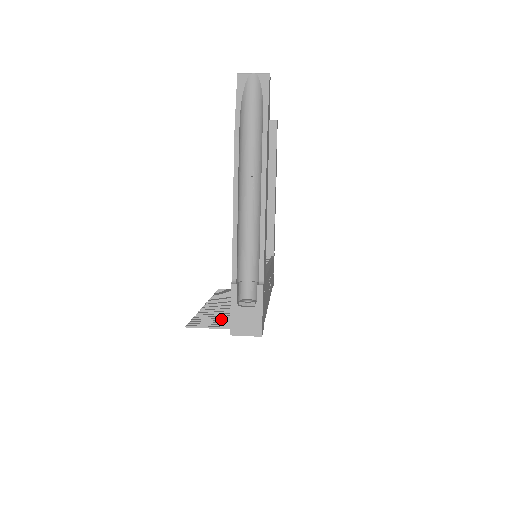
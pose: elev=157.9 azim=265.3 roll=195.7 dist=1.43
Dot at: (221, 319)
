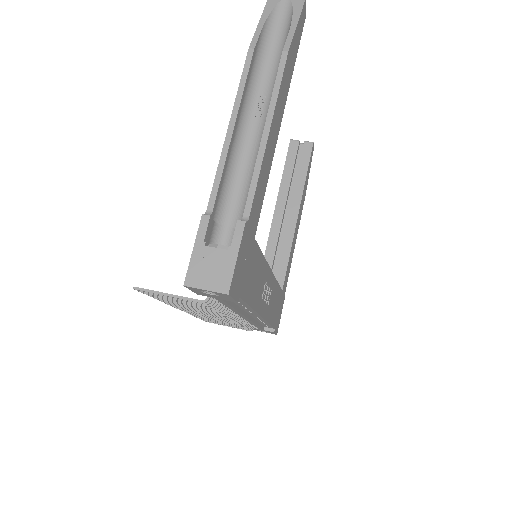
Dot at: occluded
